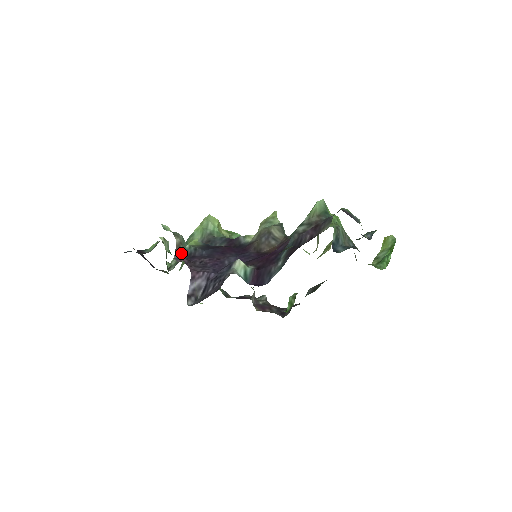
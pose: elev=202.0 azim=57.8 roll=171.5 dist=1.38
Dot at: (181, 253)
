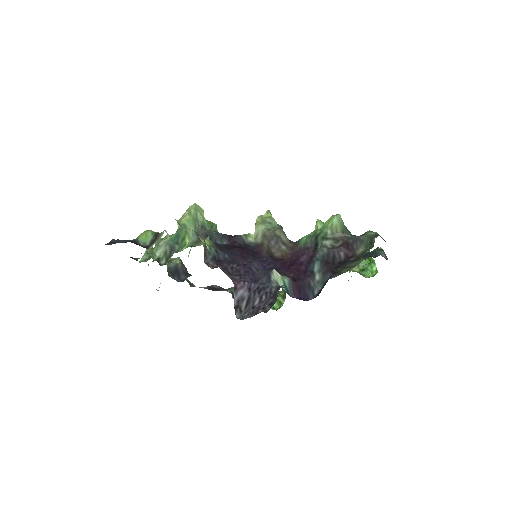
Dot at: (208, 256)
